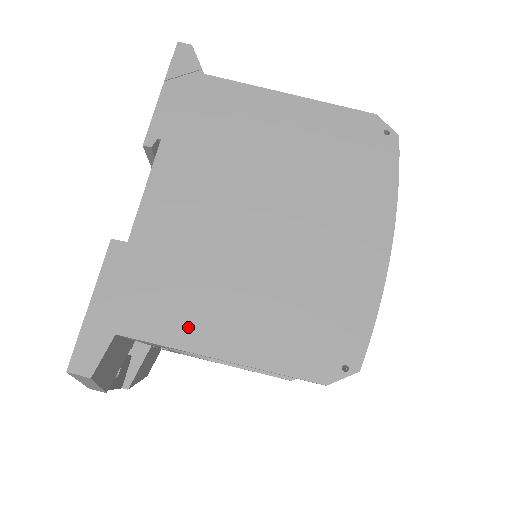
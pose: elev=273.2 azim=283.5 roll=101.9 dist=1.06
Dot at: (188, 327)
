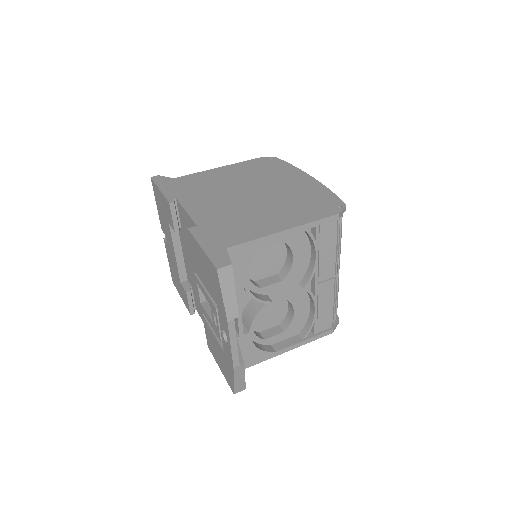
Dot at: (258, 230)
